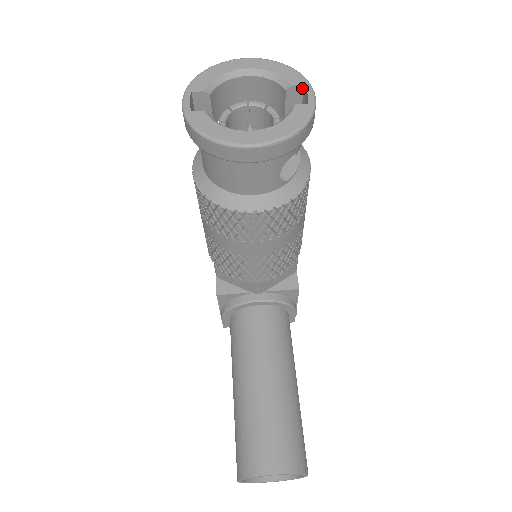
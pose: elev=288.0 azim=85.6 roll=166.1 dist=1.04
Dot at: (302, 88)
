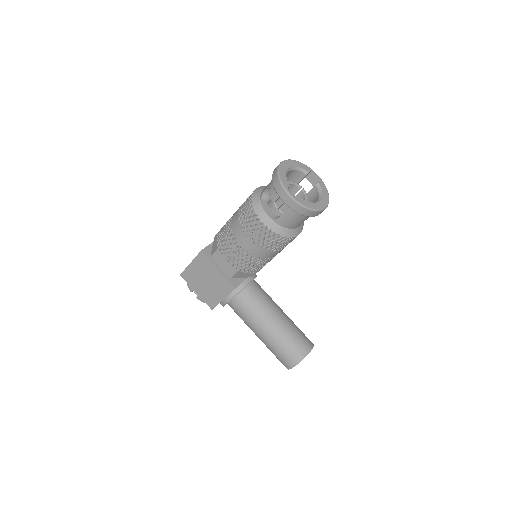
Dot at: (310, 172)
